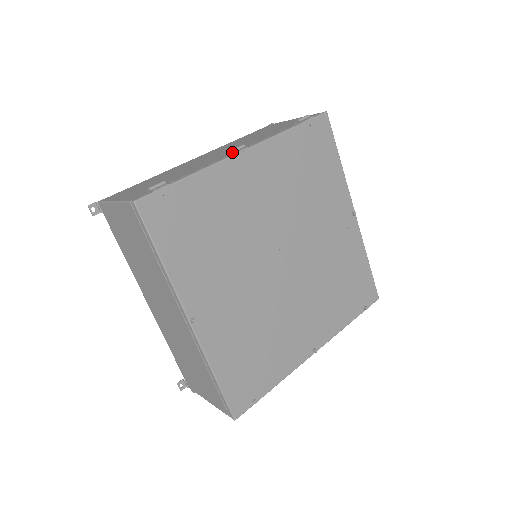
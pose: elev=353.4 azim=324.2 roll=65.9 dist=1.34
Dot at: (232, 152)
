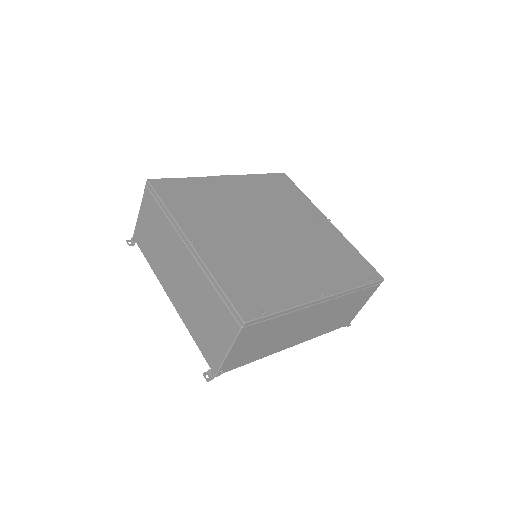
Dot at: occluded
